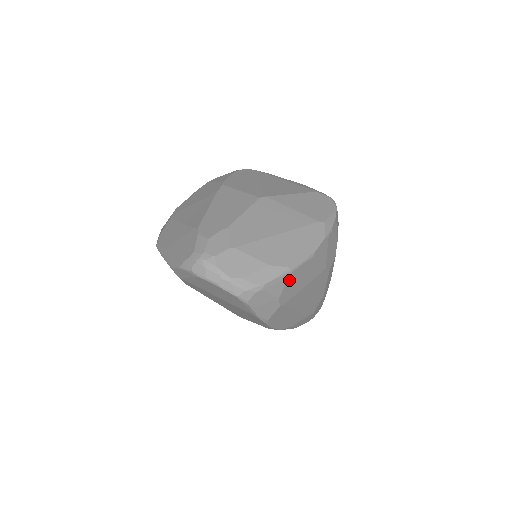
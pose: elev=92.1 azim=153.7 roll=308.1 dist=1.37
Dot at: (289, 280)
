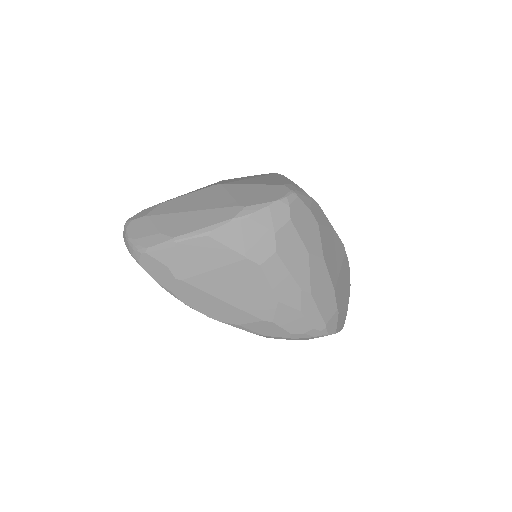
Dot at: (177, 252)
